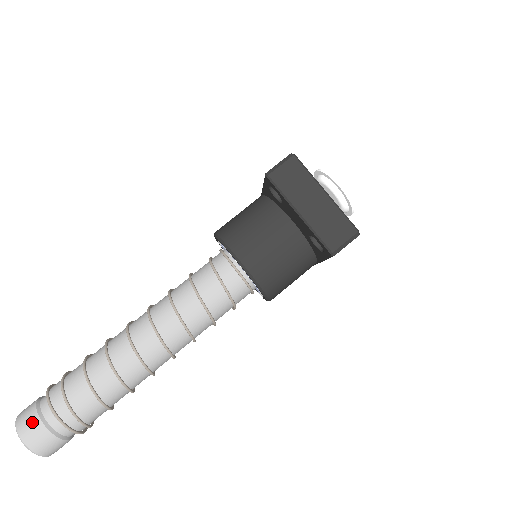
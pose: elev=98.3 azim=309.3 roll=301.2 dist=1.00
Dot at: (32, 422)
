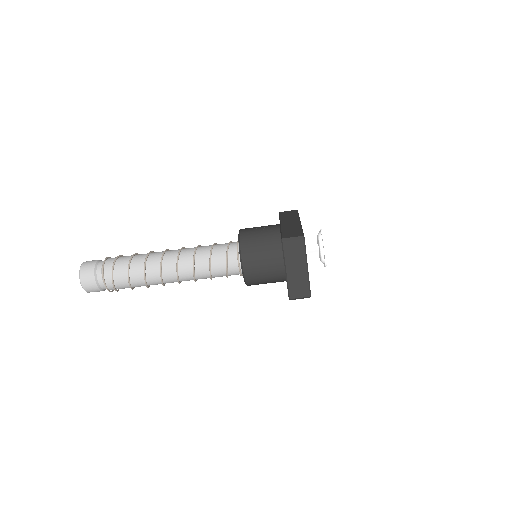
Dot at: (90, 276)
